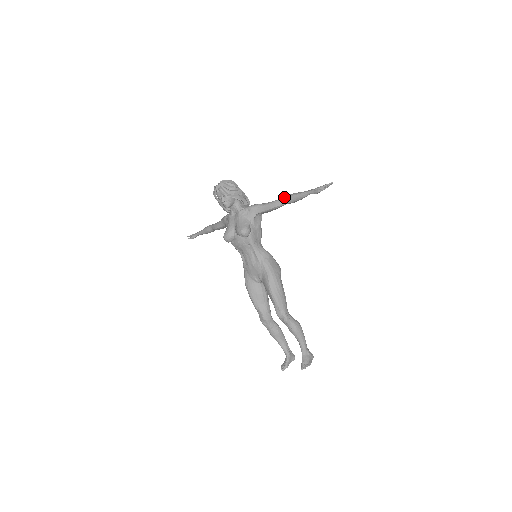
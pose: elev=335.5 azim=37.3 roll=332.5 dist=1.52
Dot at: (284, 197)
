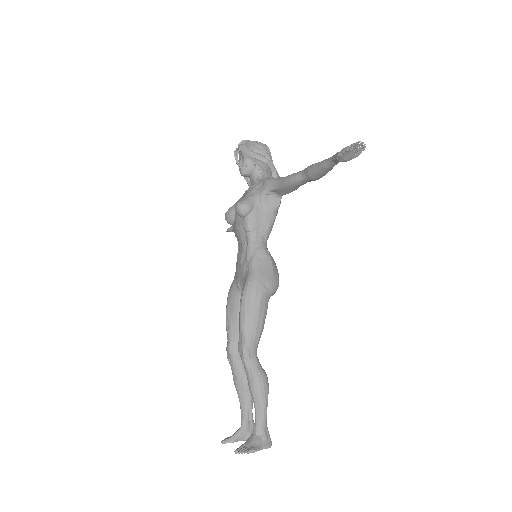
Dot at: (305, 168)
